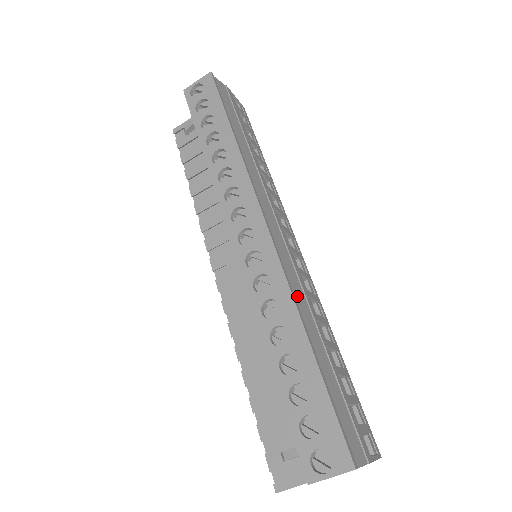
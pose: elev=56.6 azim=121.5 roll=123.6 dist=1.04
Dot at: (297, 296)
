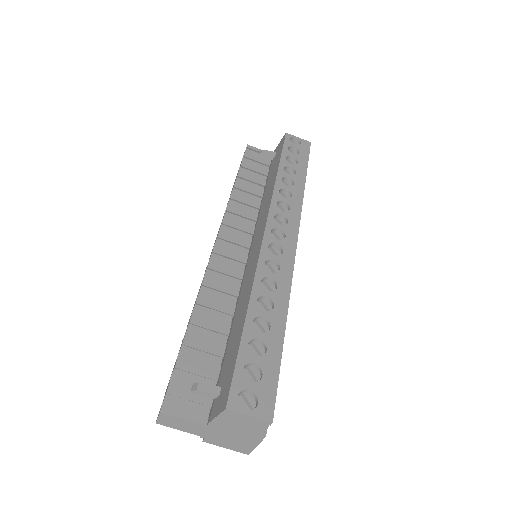
Dot at: occluded
